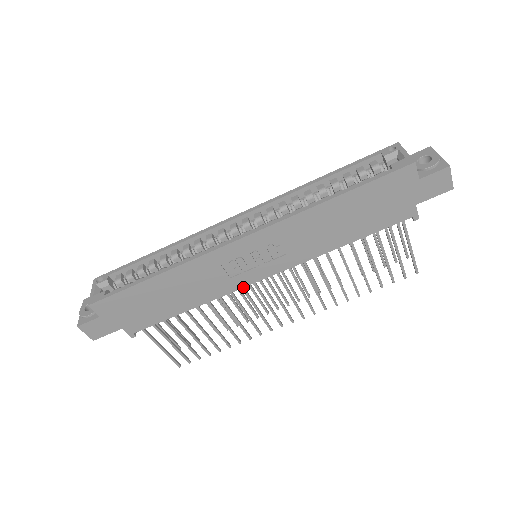
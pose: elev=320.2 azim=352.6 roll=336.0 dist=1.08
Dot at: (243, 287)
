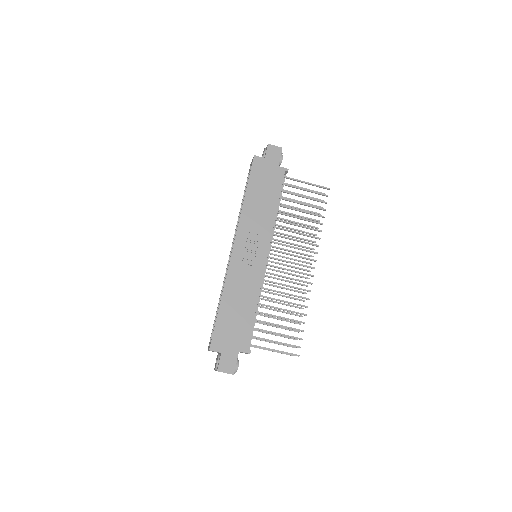
Dot at: occluded
